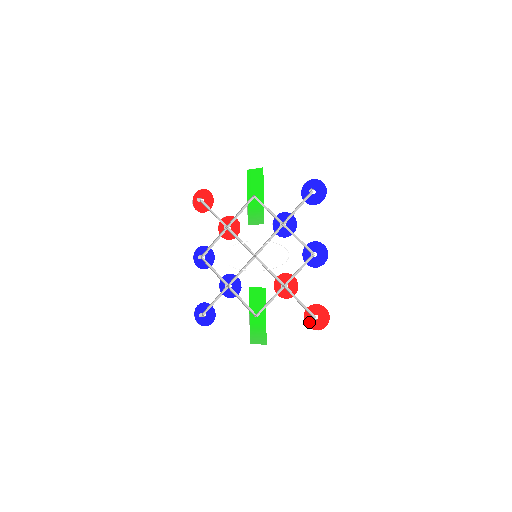
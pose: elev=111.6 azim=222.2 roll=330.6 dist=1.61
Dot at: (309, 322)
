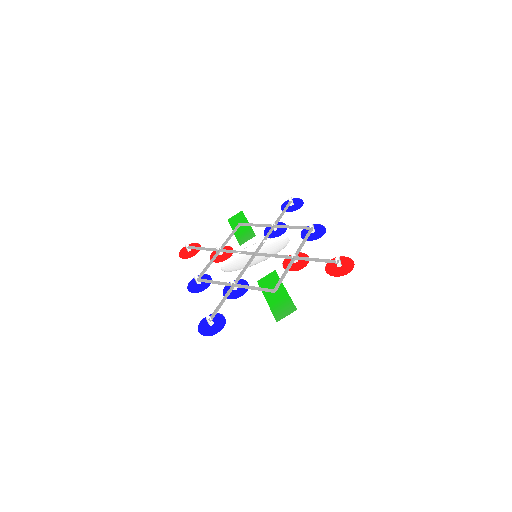
Dot at: (334, 273)
